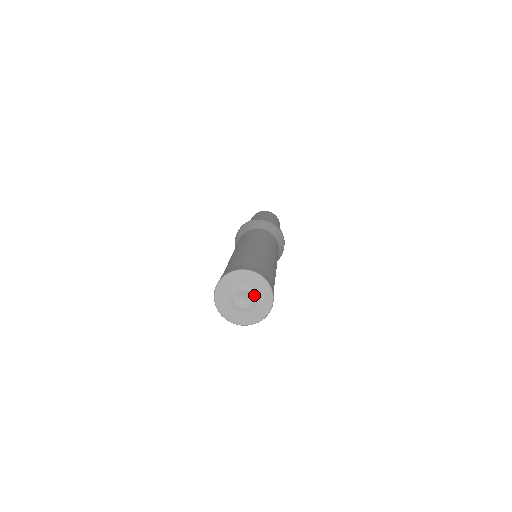
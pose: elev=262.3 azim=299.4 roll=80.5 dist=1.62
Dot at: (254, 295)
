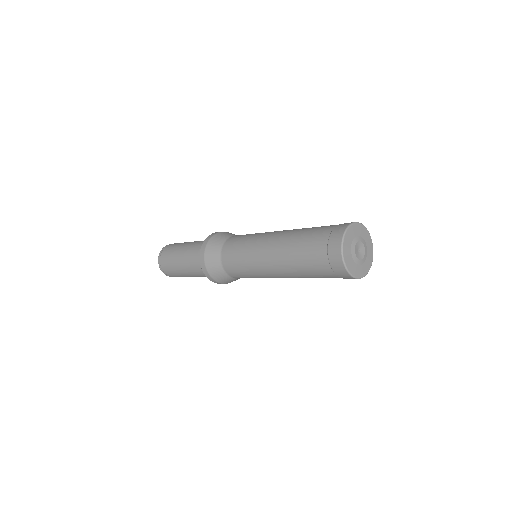
Dot at: (366, 253)
